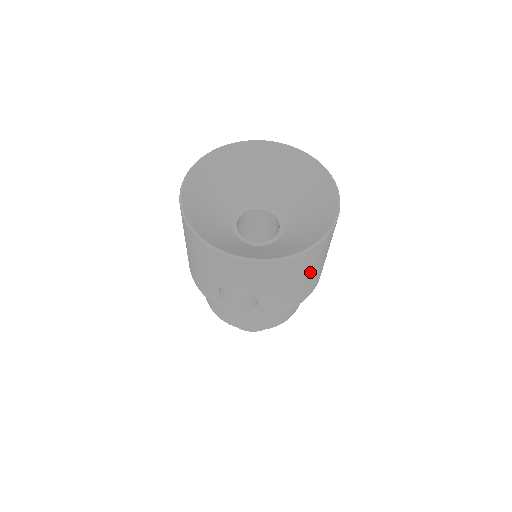
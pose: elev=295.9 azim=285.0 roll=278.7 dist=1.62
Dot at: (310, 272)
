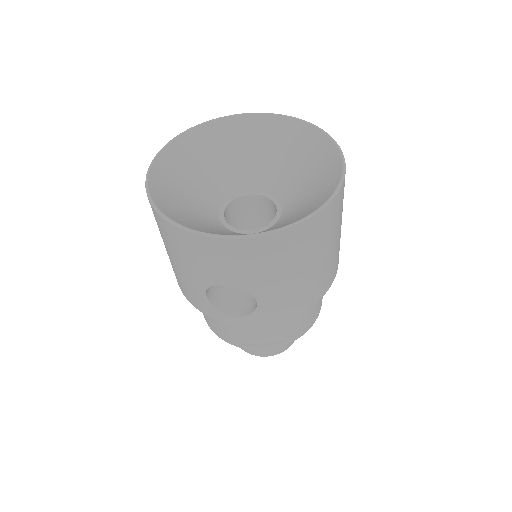
Dot at: (318, 256)
